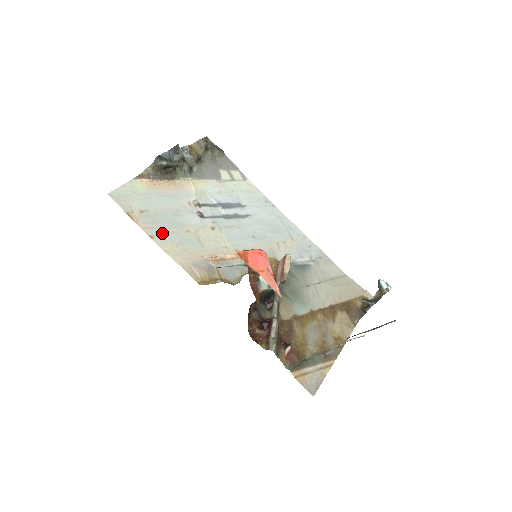
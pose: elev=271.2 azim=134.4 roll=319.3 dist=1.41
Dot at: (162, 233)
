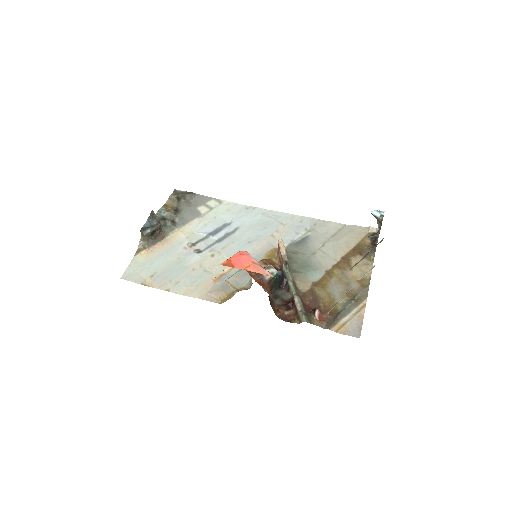
Dot at: (174, 283)
